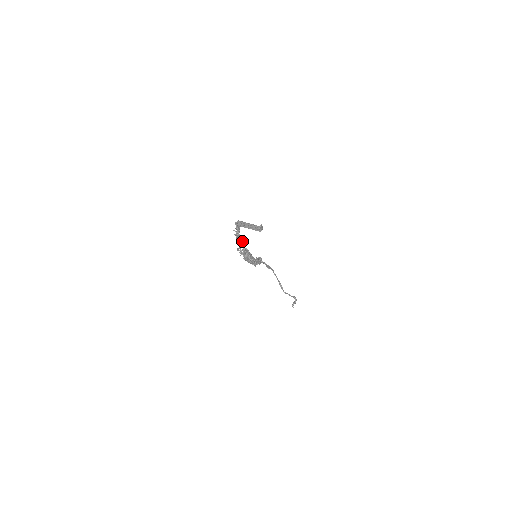
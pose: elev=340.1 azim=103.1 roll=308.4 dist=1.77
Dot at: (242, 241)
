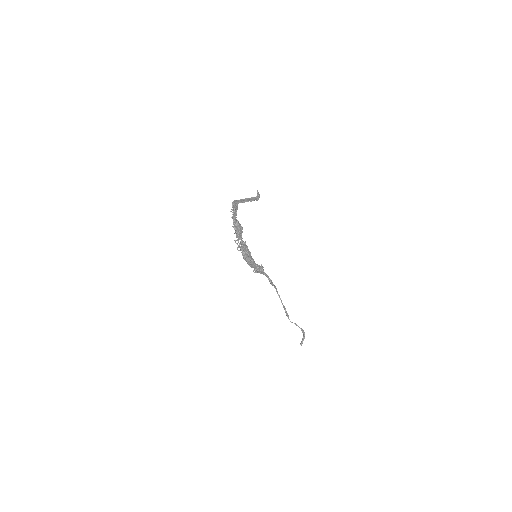
Dot at: (240, 228)
